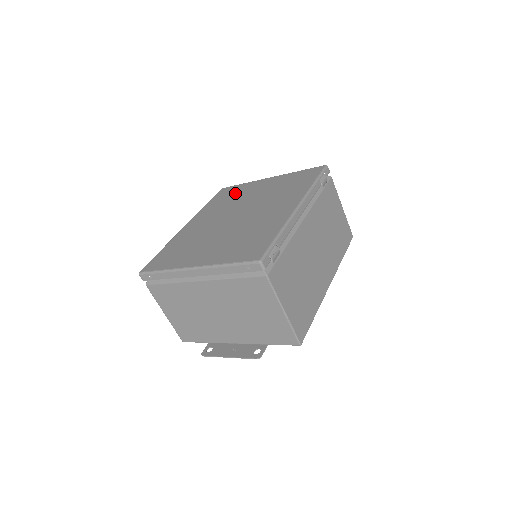
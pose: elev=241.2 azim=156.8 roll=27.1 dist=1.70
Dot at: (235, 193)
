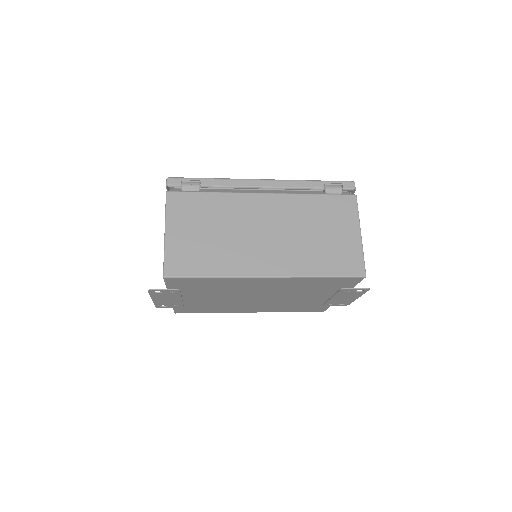
Dot at: occluded
